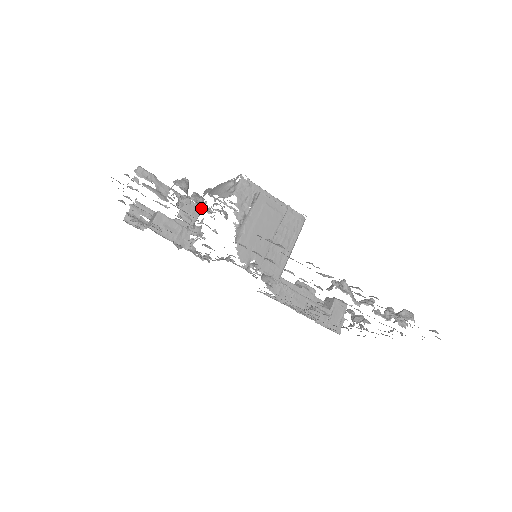
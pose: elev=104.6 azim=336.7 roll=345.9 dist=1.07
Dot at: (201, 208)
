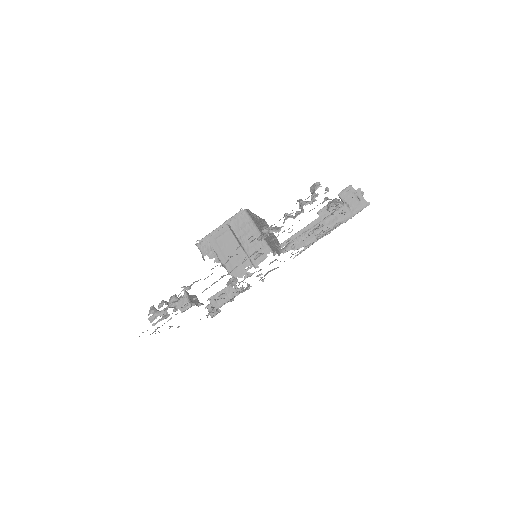
Dot at: (177, 301)
